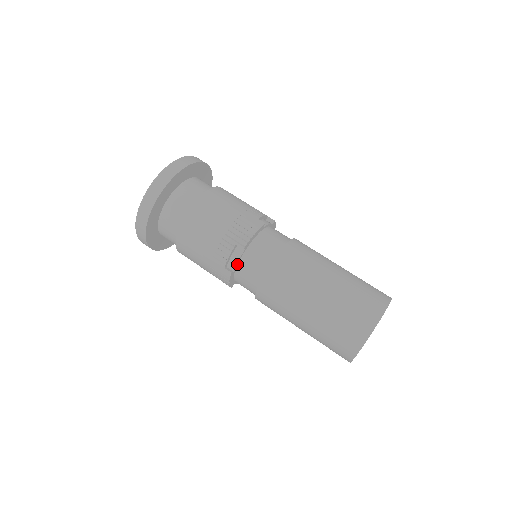
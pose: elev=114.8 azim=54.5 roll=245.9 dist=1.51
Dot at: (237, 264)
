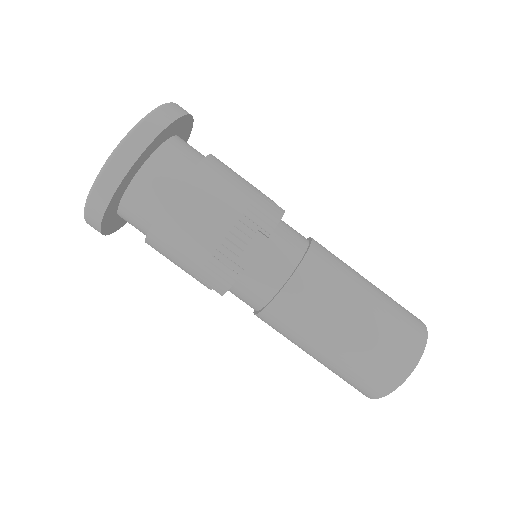
Dot at: (252, 259)
